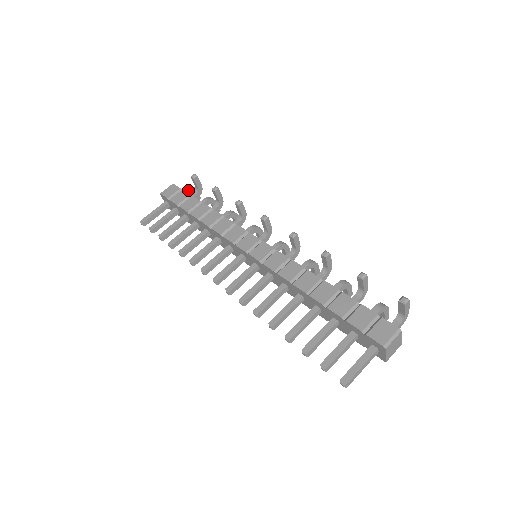
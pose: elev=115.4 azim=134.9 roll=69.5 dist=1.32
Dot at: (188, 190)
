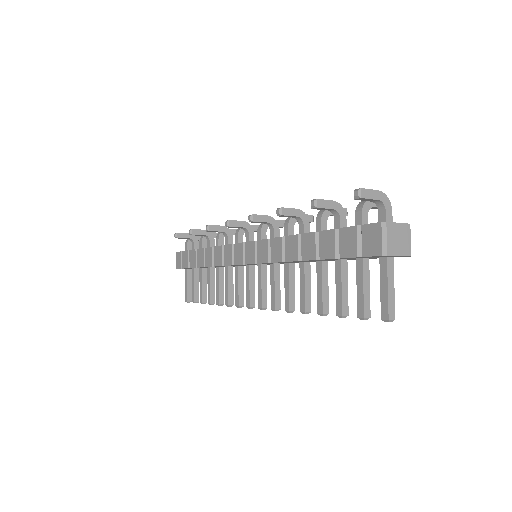
Dot at: (189, 244)
